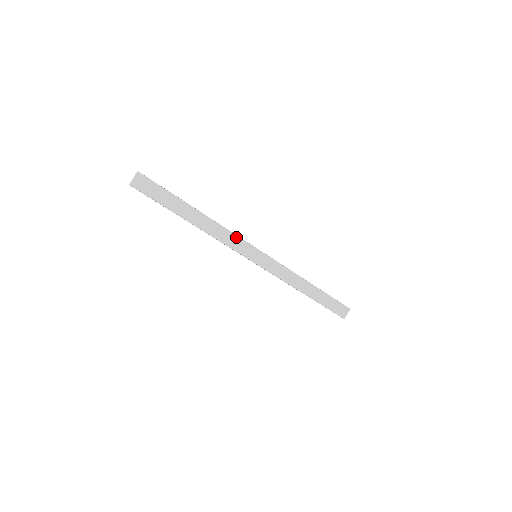
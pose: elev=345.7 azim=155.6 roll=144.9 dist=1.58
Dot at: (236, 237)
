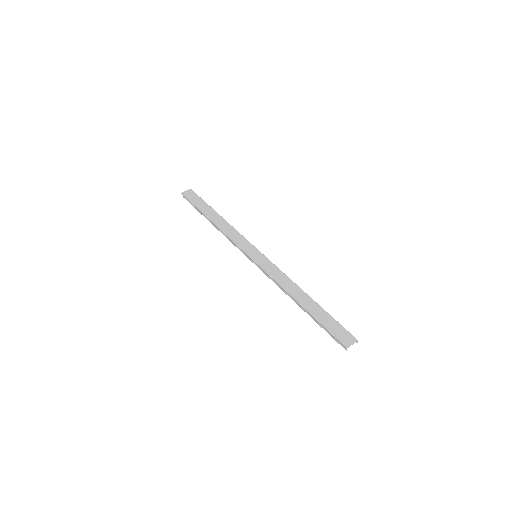
Dot at: (243, 238)
